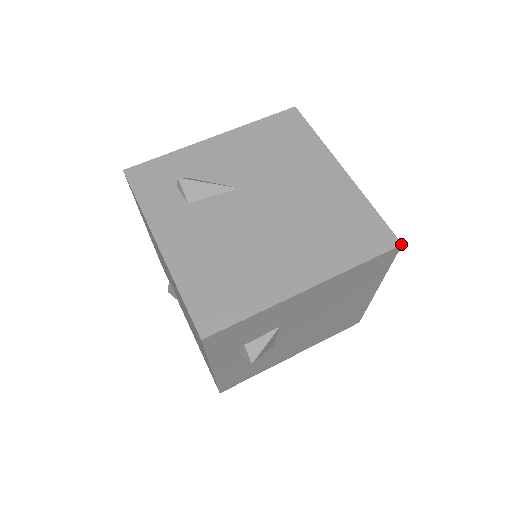
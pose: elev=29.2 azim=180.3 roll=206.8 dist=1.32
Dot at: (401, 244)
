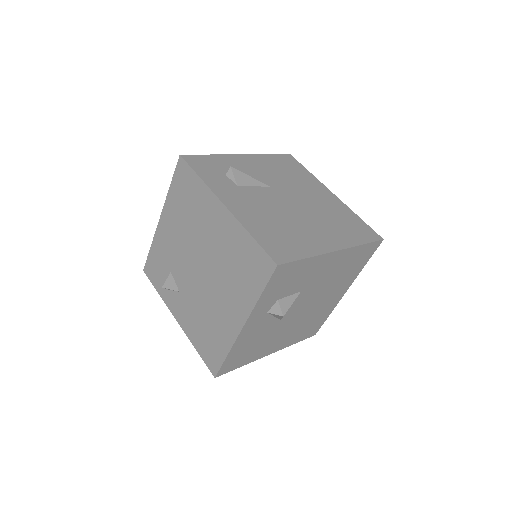
Dot at: (383, 239)
